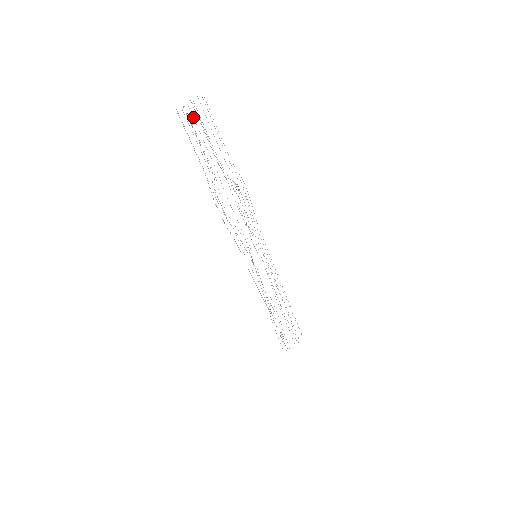
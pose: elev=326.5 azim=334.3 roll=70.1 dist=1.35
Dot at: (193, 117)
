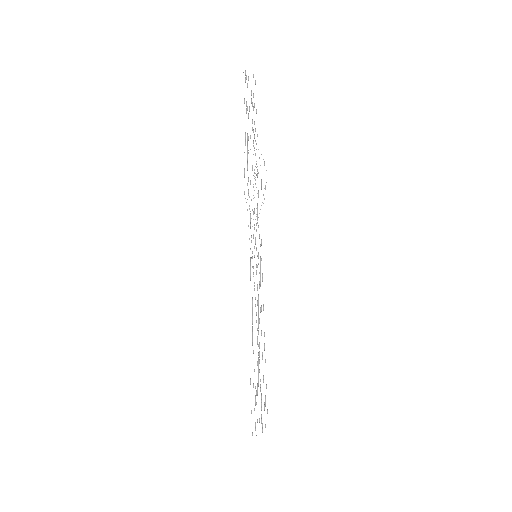
Dot at: occluded
